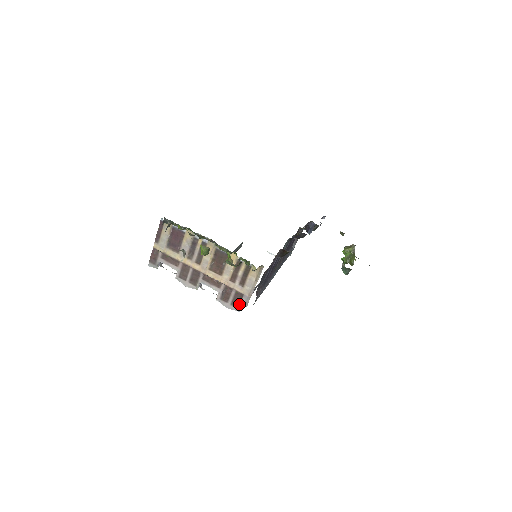
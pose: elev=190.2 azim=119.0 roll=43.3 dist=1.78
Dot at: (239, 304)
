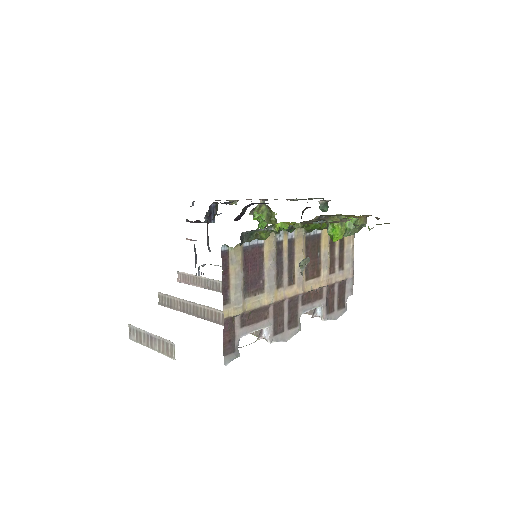
Dot at: (344, 300)
